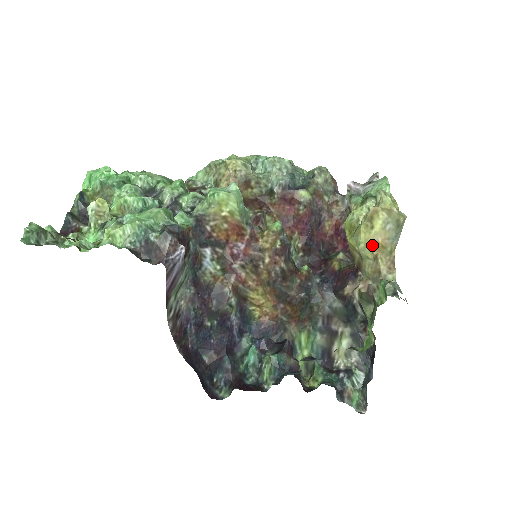
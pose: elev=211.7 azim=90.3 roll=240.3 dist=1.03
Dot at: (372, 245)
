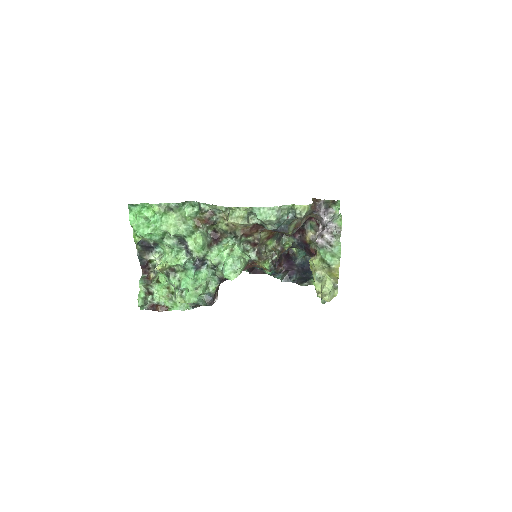
Dot at: occluded
